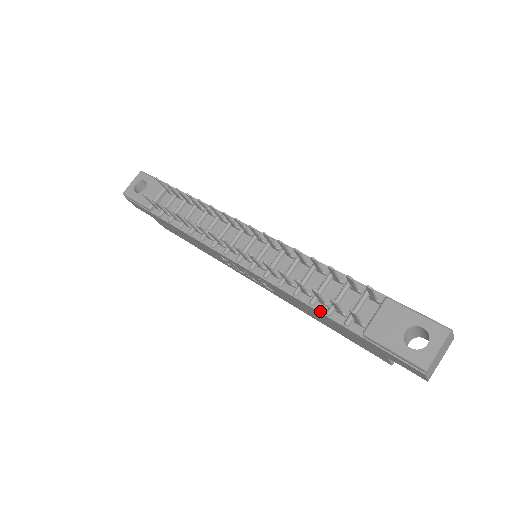
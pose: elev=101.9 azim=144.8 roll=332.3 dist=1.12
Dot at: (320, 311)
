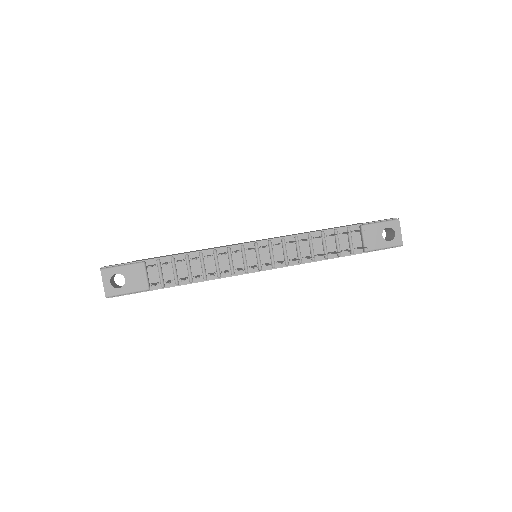
Dot at: occluded
